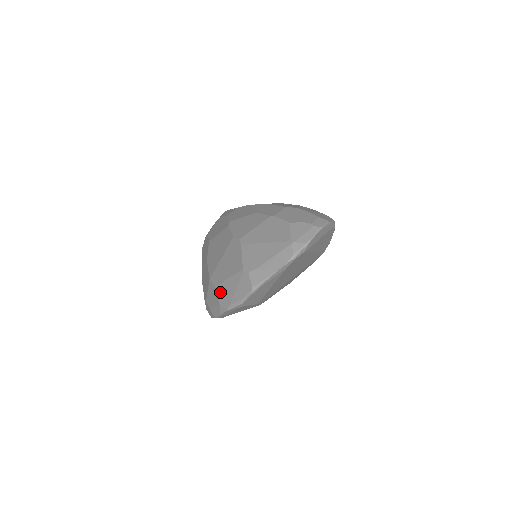
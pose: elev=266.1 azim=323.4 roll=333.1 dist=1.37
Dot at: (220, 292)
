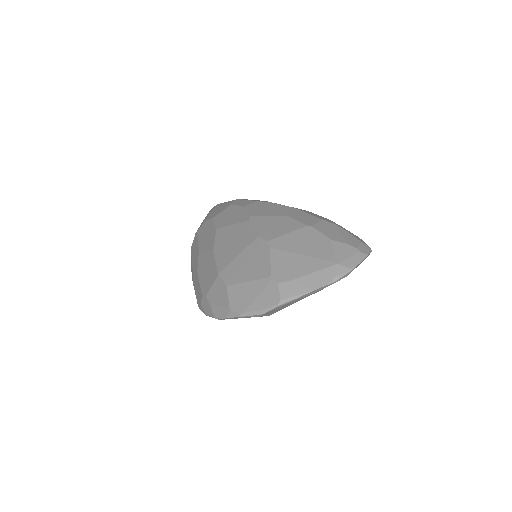
Dot at: (233, 293)
